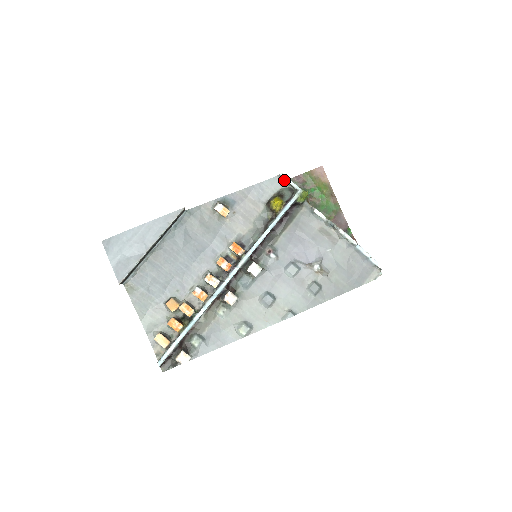
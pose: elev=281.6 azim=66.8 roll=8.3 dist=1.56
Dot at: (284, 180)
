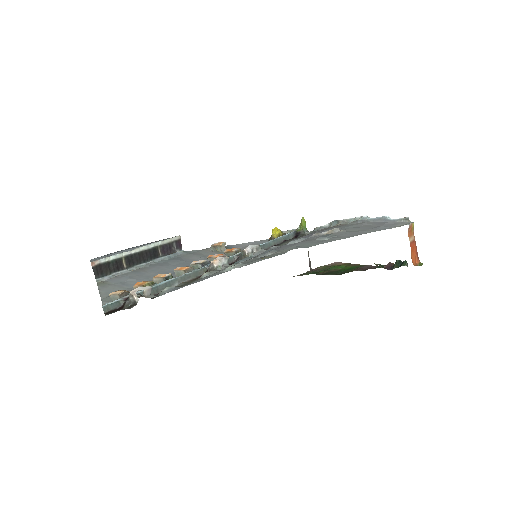
Dot at: occluded
